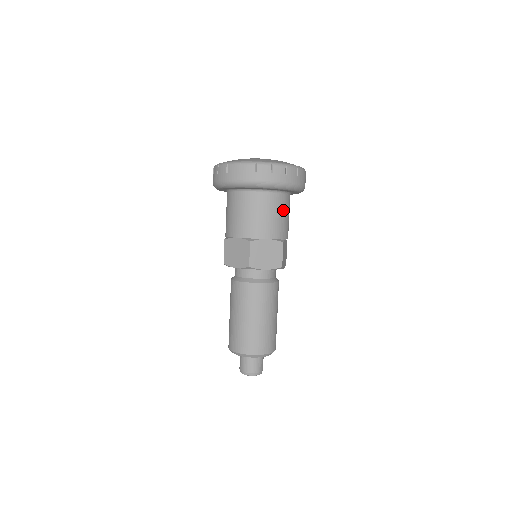
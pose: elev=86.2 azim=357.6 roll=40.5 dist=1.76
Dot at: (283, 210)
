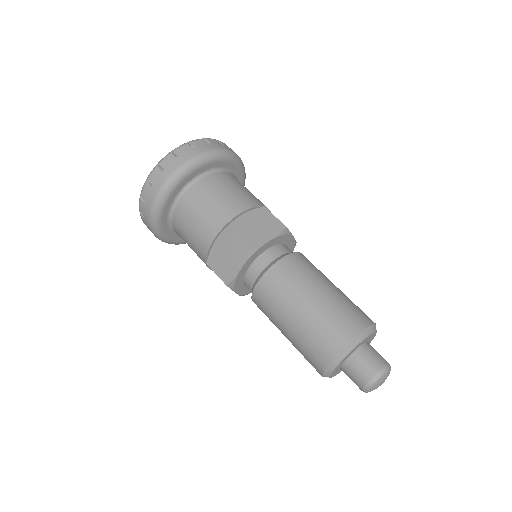
Dot at: occluded
